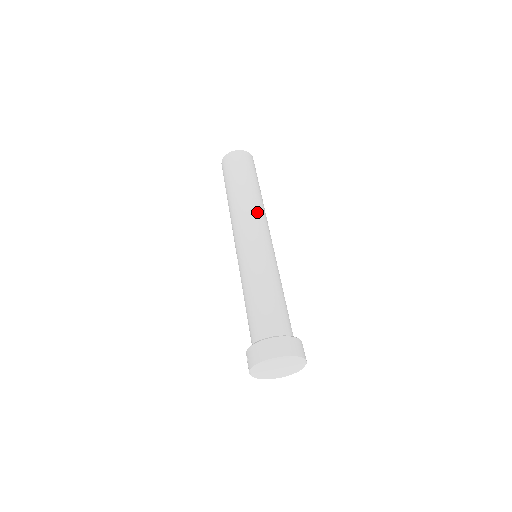
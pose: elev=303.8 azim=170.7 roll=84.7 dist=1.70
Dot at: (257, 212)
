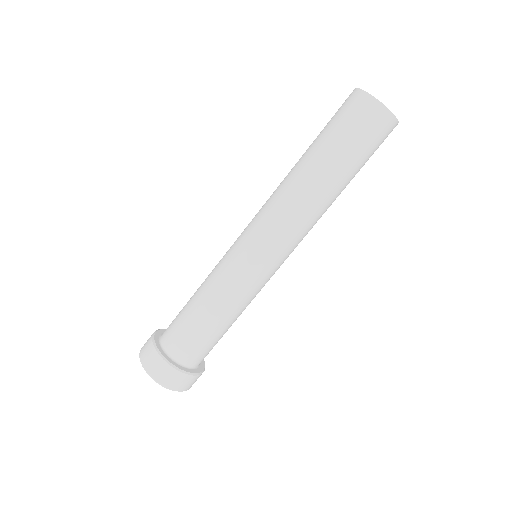
Dot at: (288, 212)
